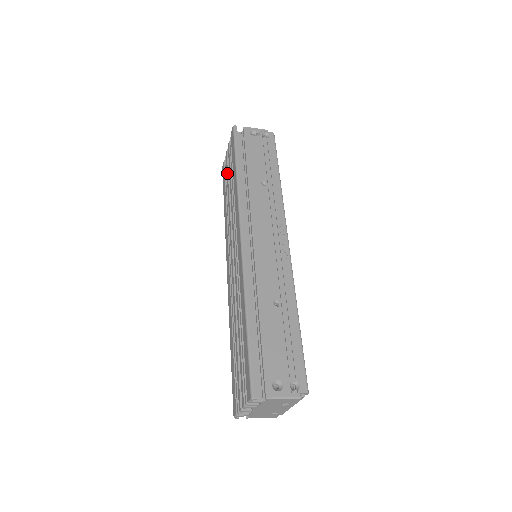
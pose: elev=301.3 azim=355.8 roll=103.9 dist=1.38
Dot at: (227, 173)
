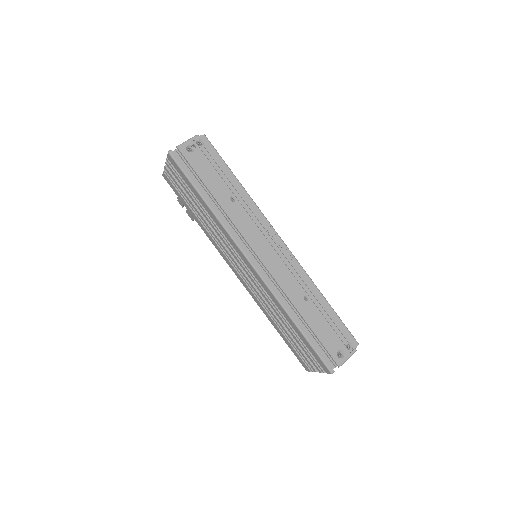
Dot at: (182, 191)
